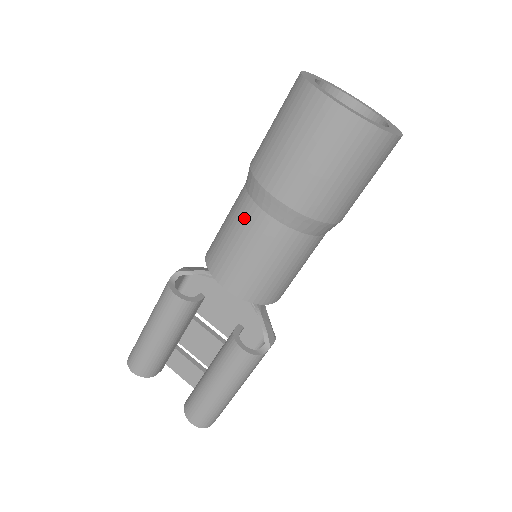
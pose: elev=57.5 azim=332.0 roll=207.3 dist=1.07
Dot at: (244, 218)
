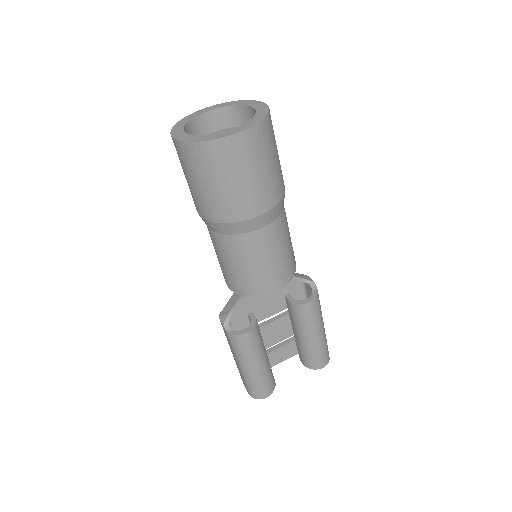
Dot at: (246, 248)
